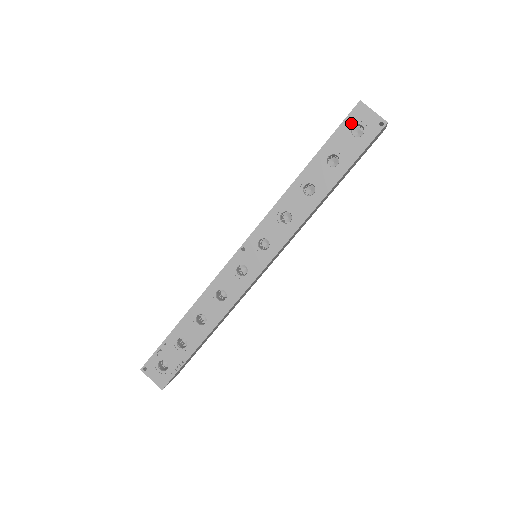
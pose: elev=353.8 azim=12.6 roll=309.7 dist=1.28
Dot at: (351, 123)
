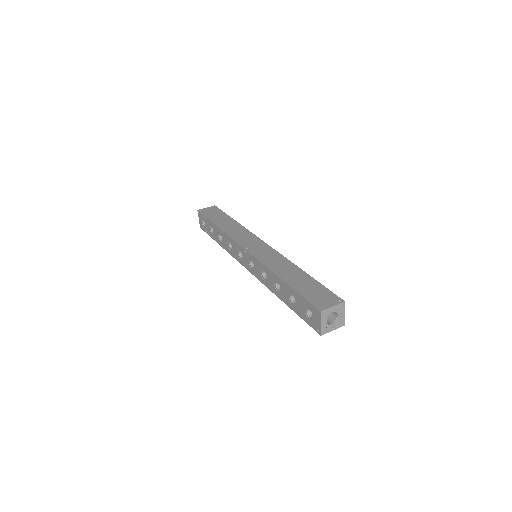
Dot at: (310, 308)
